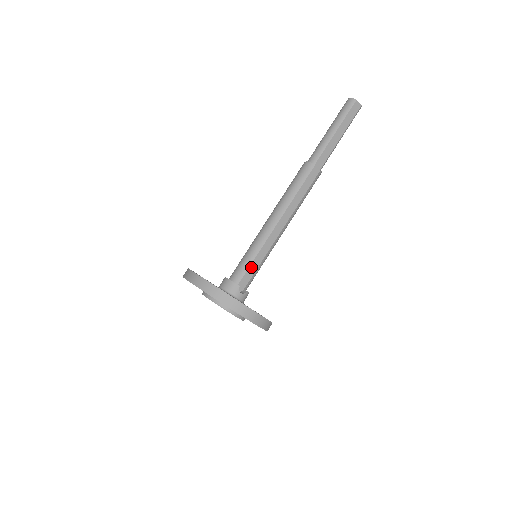
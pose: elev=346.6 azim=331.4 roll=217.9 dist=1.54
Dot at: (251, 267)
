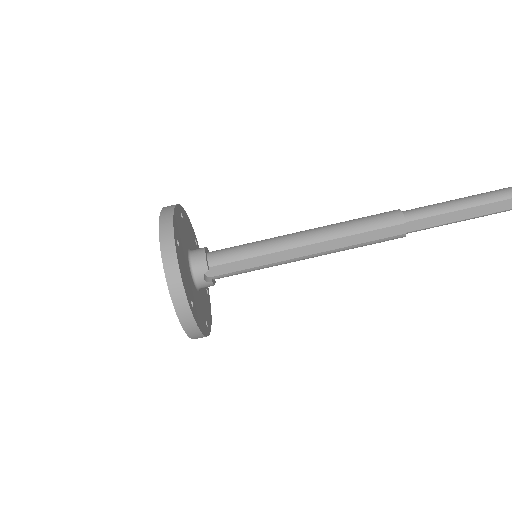
Dot at: (239, 262)
